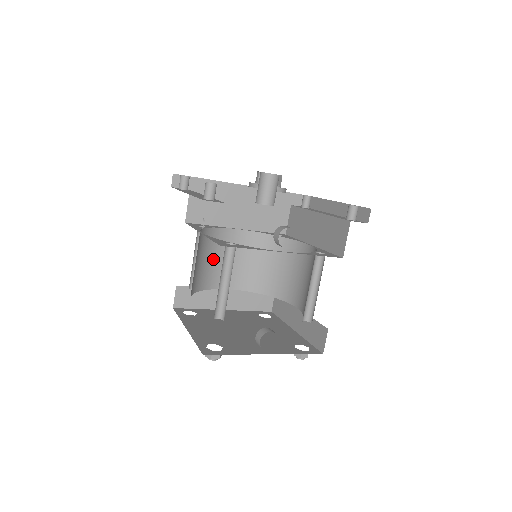
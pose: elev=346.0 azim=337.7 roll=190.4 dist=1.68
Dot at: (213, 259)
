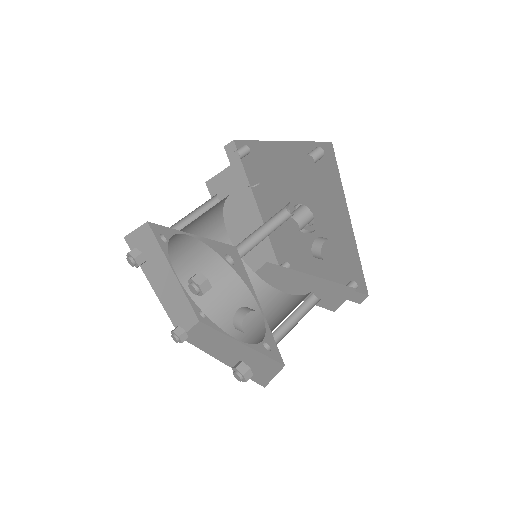
Dot at: (197, 234)
